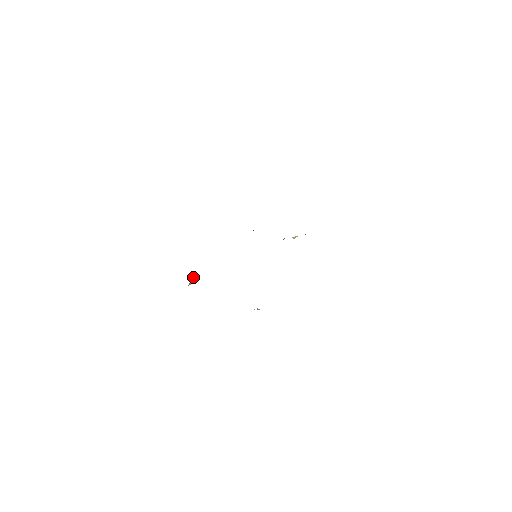
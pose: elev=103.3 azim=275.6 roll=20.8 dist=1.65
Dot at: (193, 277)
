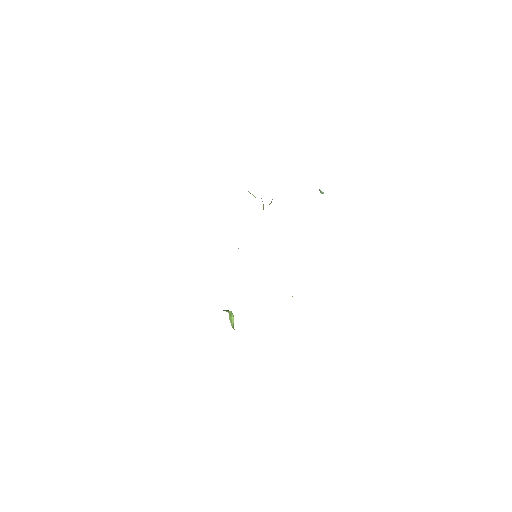
Dot at: (229, 314)
